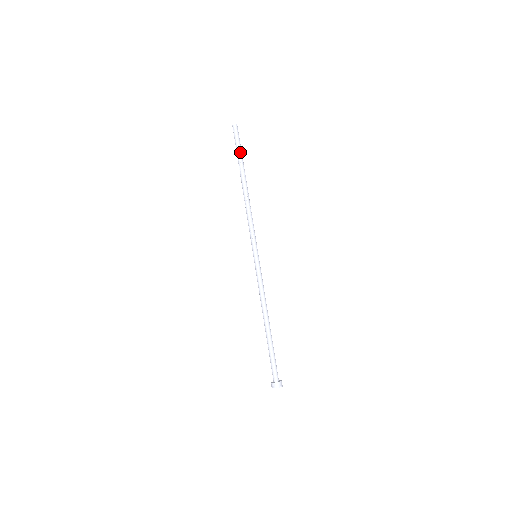
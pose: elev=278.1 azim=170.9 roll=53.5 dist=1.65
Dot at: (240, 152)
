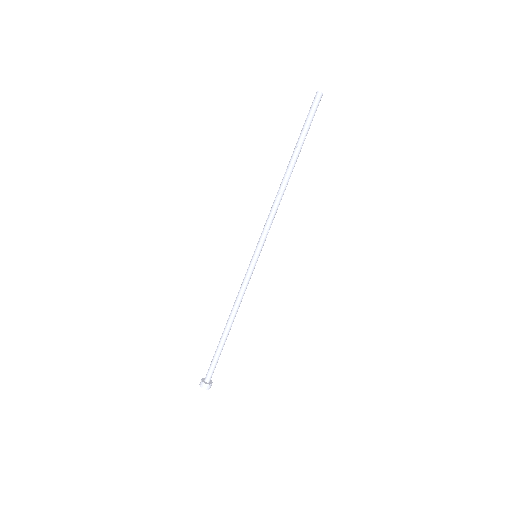
Dot at: (307, 131)
